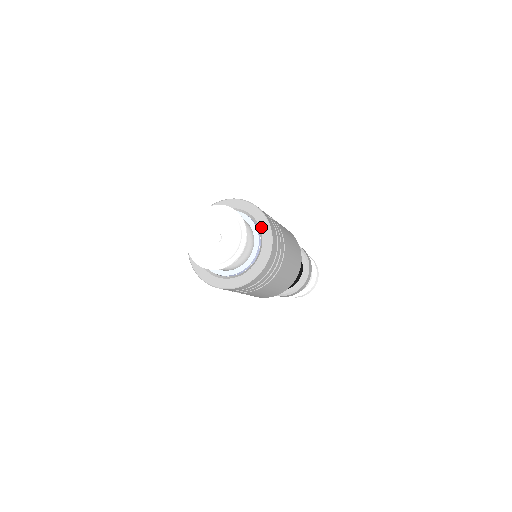
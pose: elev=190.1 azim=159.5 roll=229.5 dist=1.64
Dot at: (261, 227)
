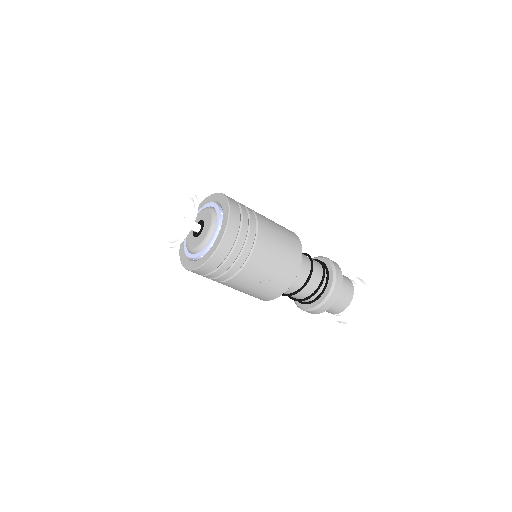
Dot at: (210, 201)
